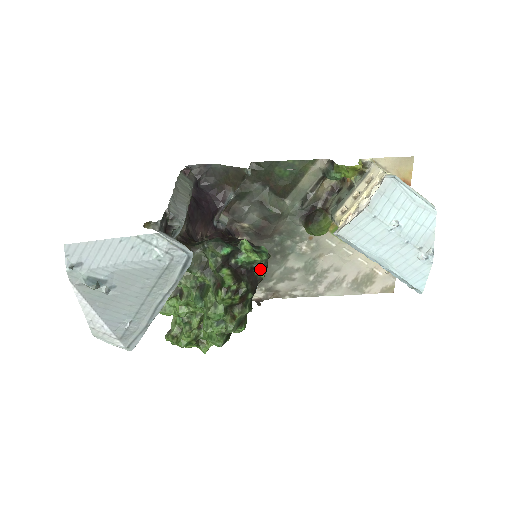
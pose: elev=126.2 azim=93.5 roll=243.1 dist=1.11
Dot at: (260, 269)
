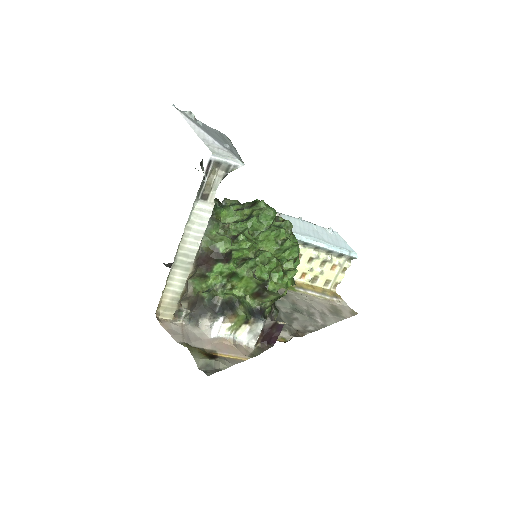
Dot at: occluded
